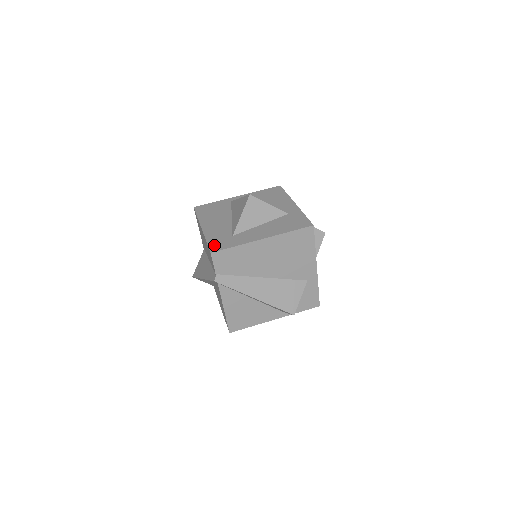
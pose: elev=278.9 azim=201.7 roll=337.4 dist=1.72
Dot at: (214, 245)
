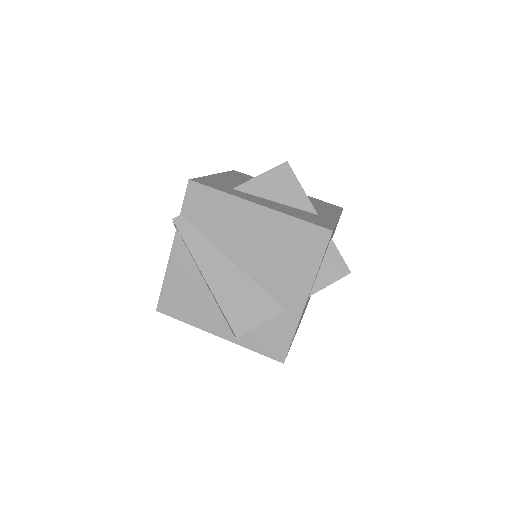
Dot at: (203, 180)
